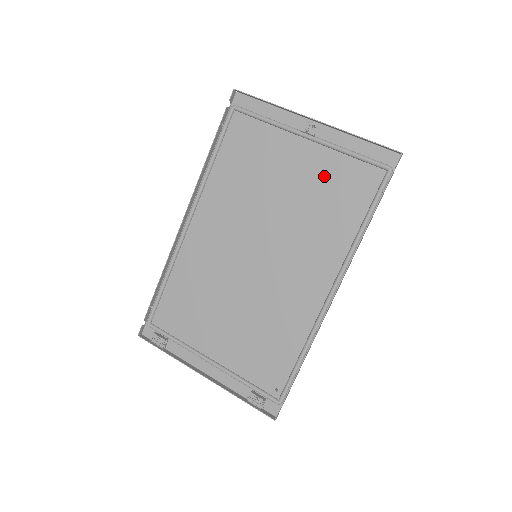
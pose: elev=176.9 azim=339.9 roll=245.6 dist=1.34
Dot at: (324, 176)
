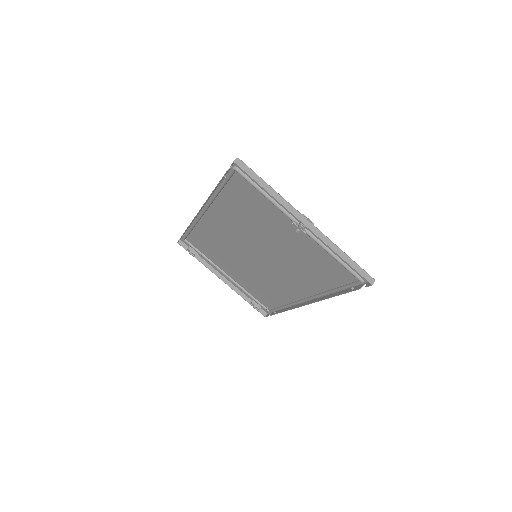
Dot at: (311, 253)
